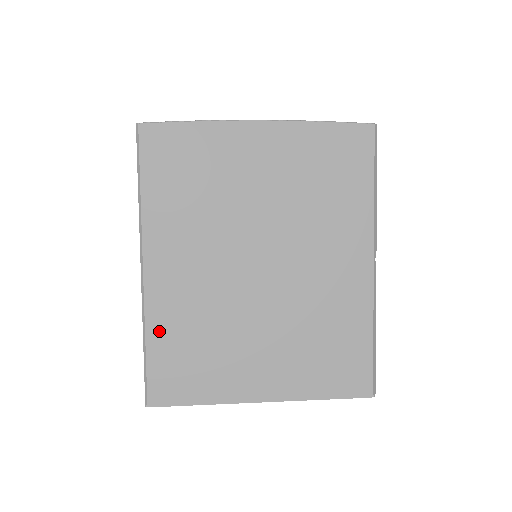
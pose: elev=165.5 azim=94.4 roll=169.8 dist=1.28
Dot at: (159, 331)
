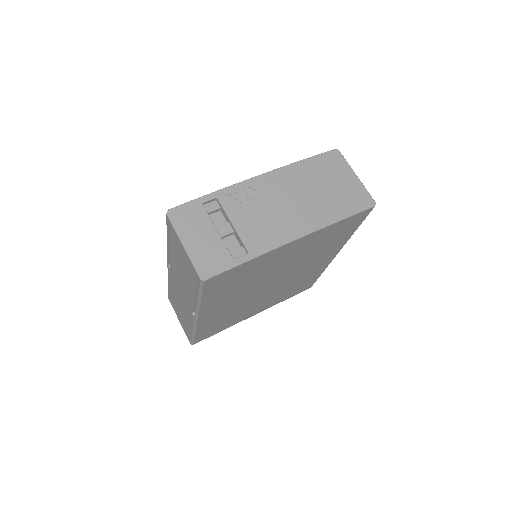
Dot at: (204, 328)
